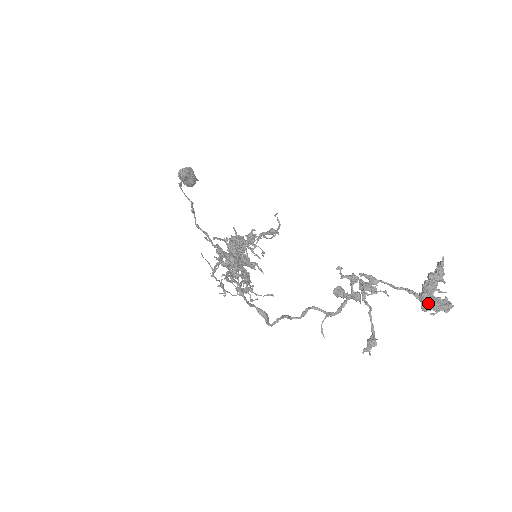
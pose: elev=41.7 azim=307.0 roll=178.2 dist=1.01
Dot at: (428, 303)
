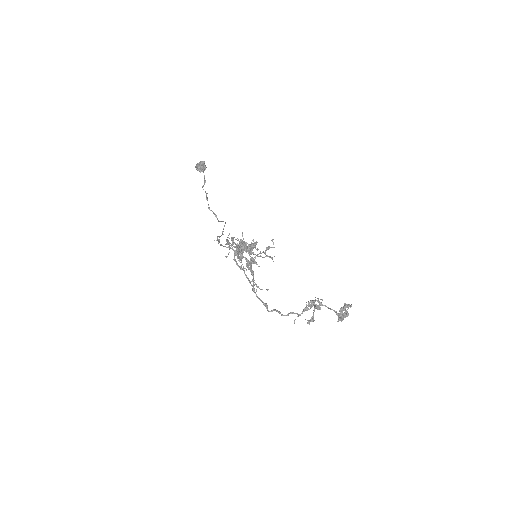
Dot at: occluded
